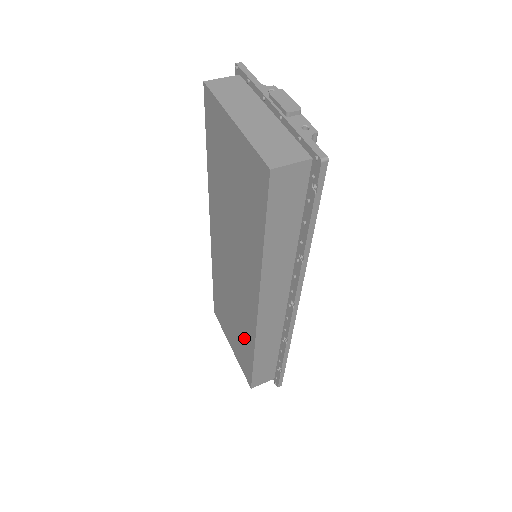
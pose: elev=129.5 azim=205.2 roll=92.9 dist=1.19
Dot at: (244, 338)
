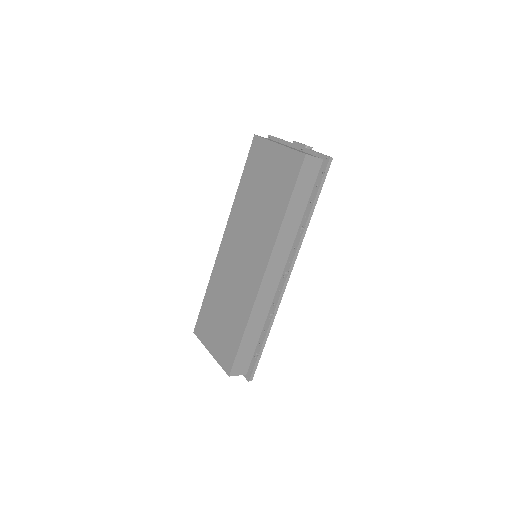
Dot at: (236, 319)
